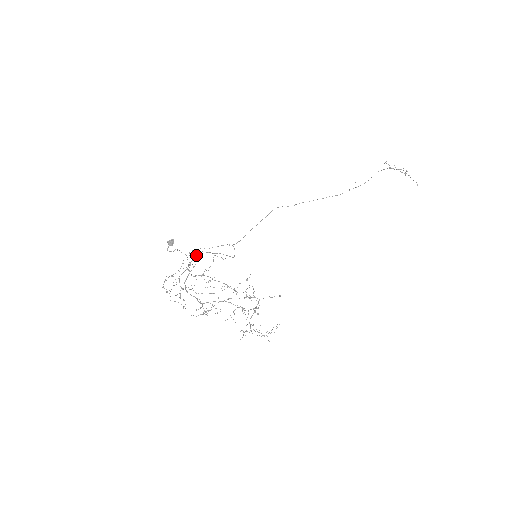
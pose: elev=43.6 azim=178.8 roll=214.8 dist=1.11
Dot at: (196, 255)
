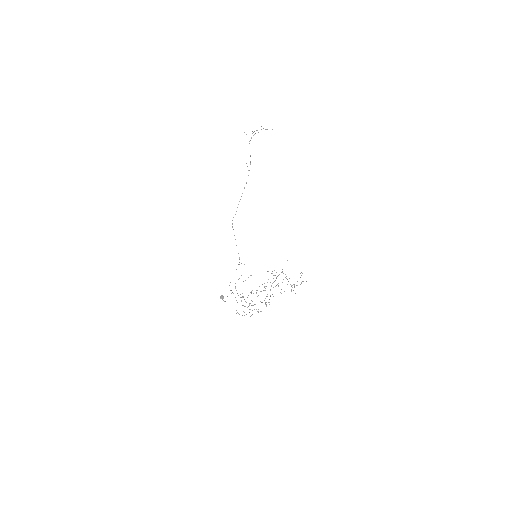
Dot at: (235, 288)
